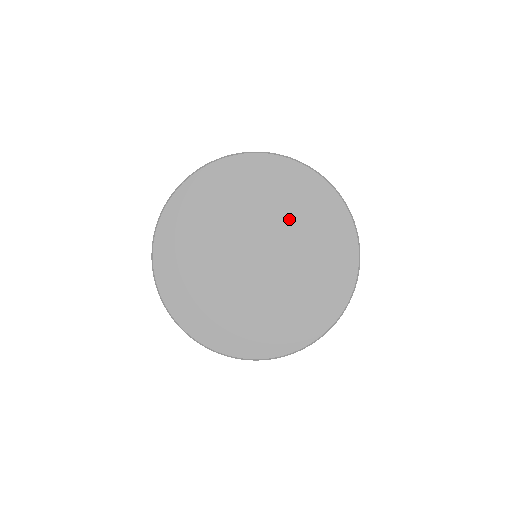
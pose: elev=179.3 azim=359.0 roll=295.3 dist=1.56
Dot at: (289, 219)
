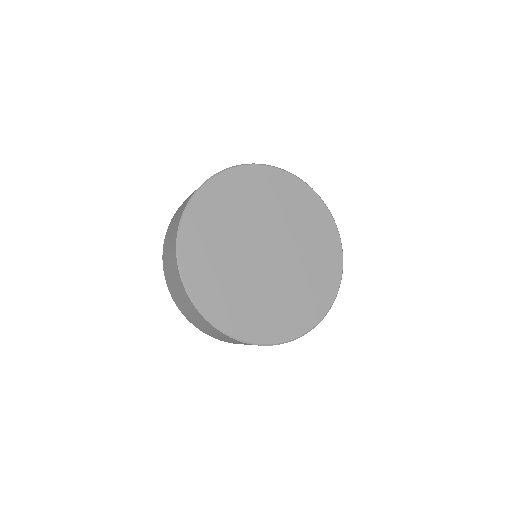
Dot at: (305, 263)
